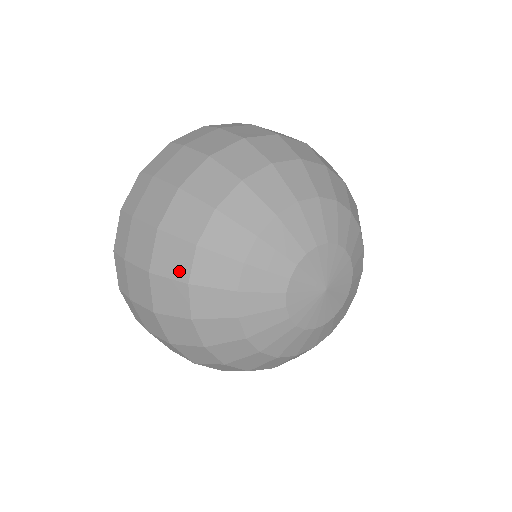
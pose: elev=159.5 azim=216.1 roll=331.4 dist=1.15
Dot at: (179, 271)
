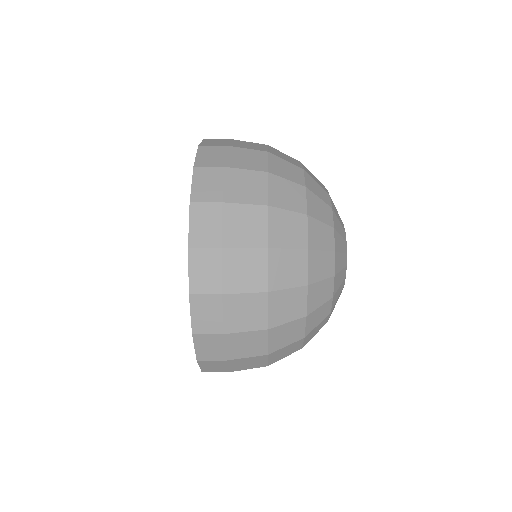
Dot at: (298, 278)
